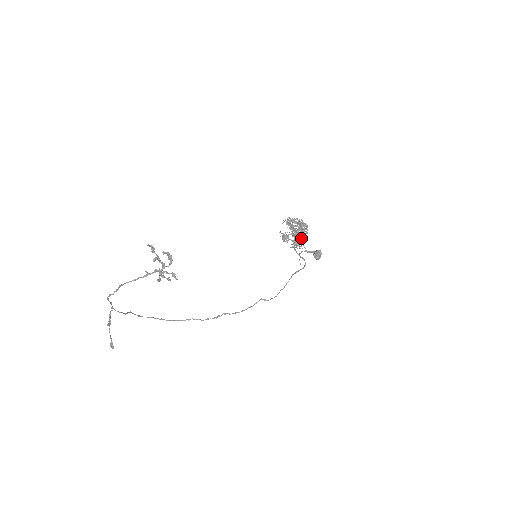
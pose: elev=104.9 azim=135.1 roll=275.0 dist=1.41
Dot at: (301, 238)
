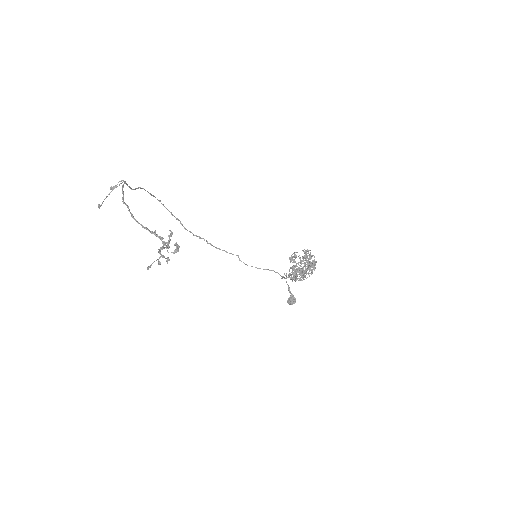
Dot at: (297, 279)
